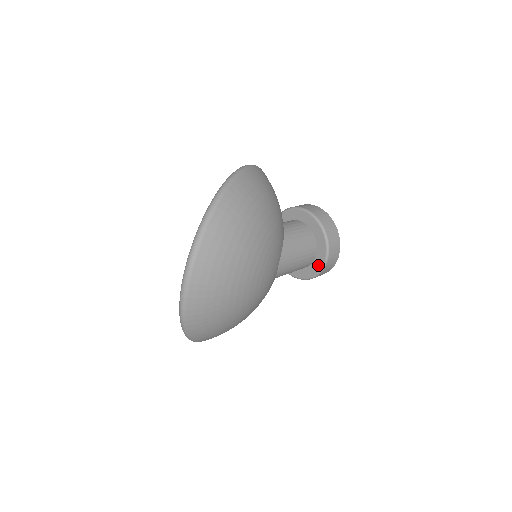
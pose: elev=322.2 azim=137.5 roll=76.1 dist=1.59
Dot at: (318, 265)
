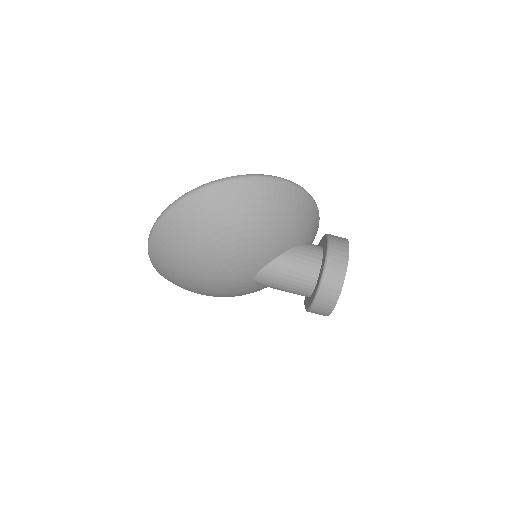
Dot at: (309, 303)
